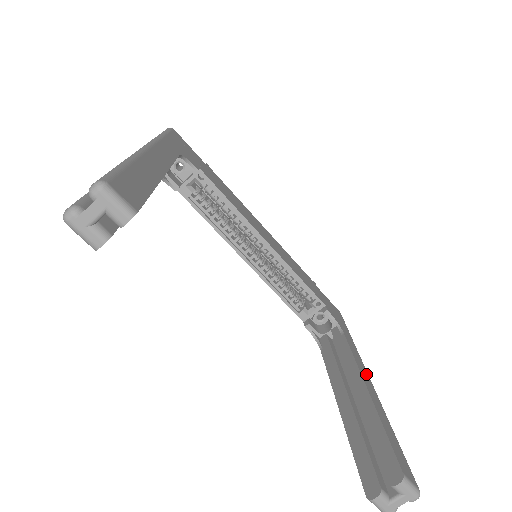
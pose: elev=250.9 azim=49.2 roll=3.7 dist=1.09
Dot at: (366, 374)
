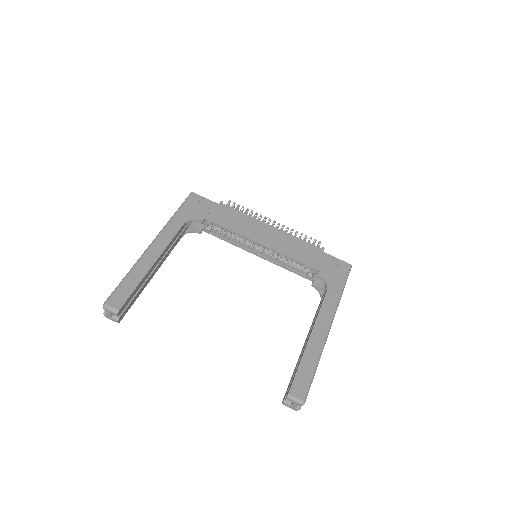
Dot at: (326, 323)
